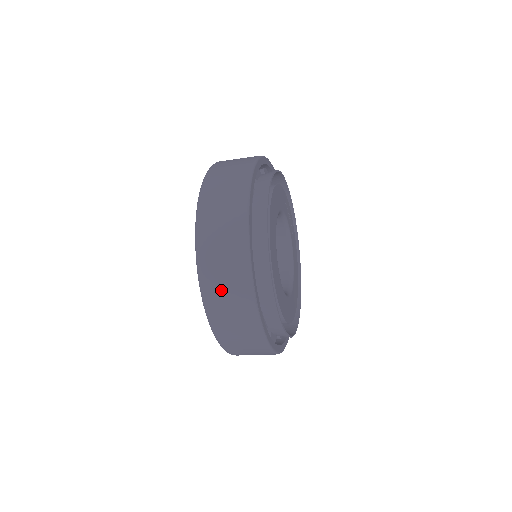
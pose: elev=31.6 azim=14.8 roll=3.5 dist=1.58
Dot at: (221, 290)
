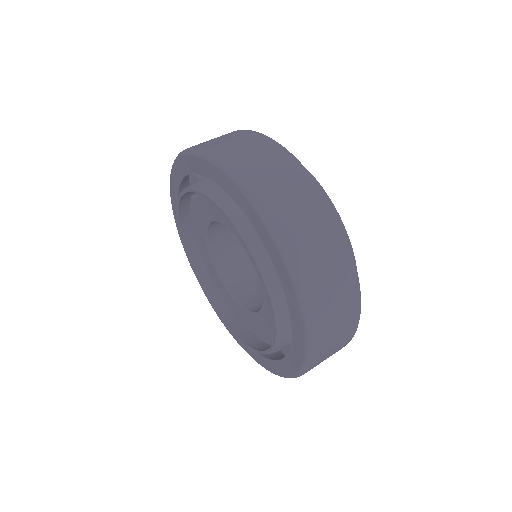
Dot at: (296, 217)
